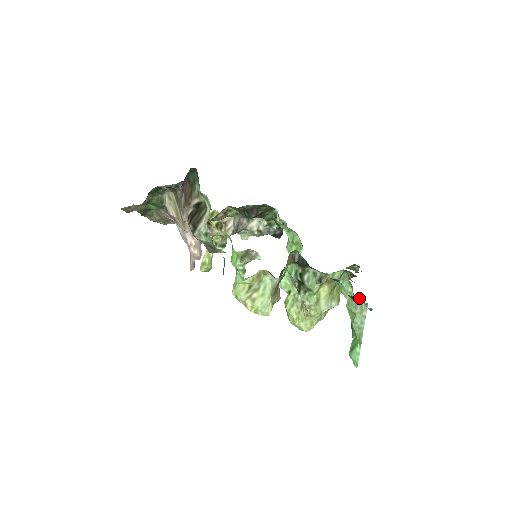
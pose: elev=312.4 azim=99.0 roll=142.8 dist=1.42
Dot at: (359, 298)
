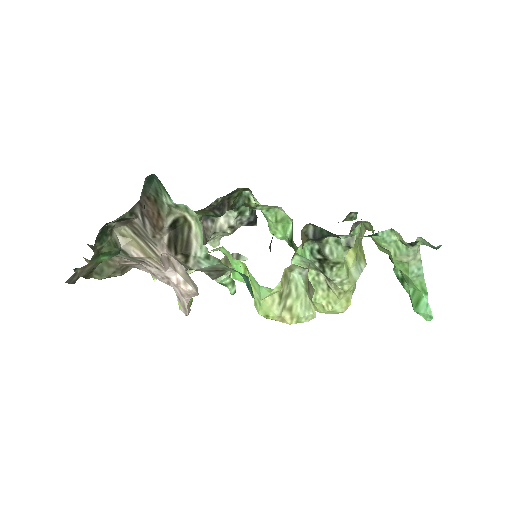
Dot at: occluded
